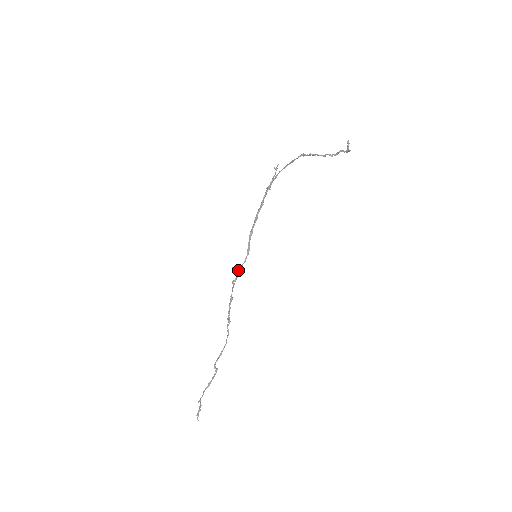
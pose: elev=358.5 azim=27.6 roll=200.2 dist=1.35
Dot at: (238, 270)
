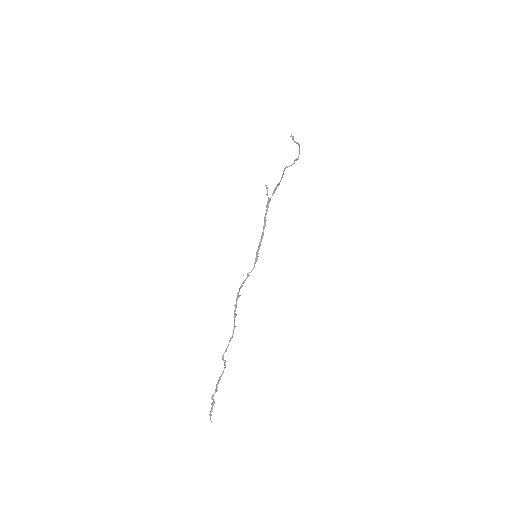
Dot at: (247, 274)
